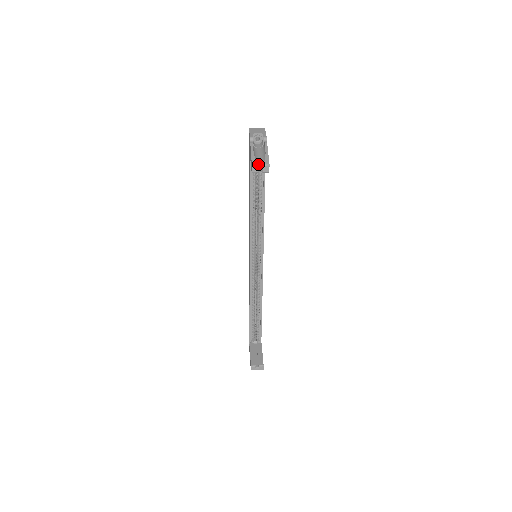
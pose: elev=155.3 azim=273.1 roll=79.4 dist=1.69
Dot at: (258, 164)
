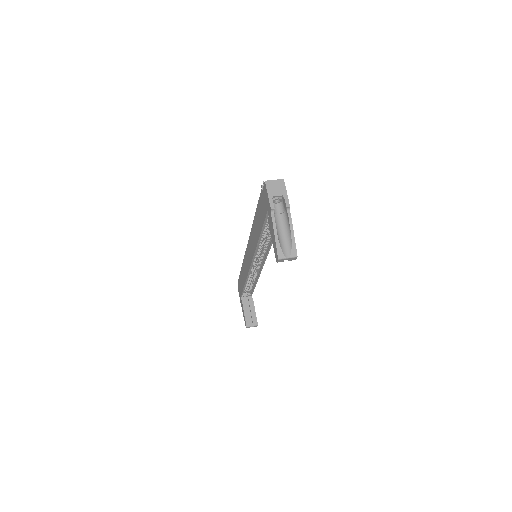
Dot at: (285, 257)
